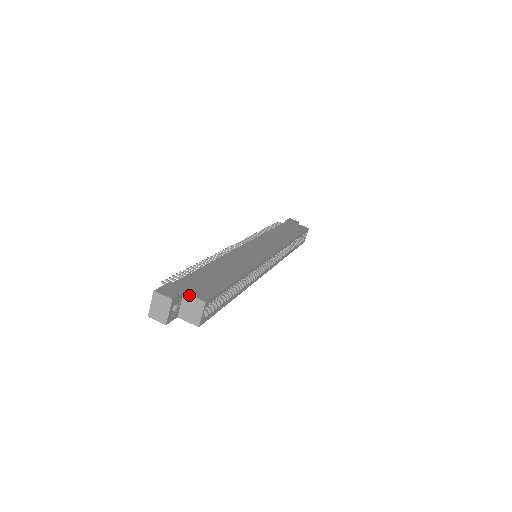
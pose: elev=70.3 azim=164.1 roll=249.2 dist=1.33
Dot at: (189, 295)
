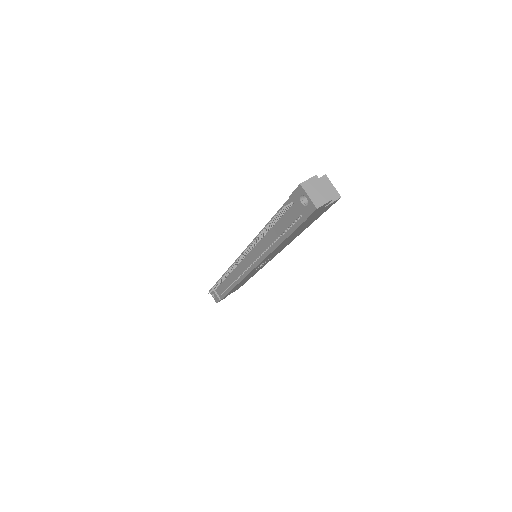
Dot at: occluded
